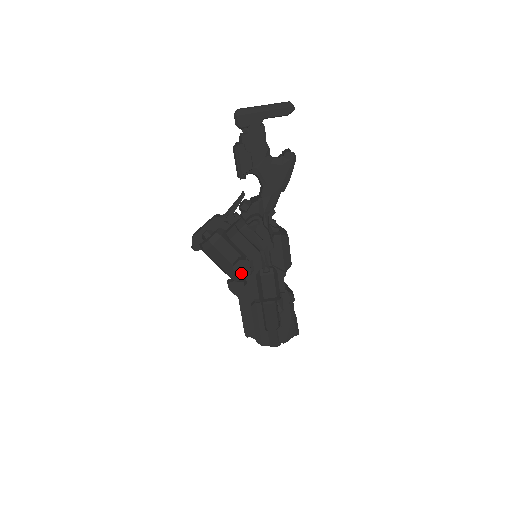
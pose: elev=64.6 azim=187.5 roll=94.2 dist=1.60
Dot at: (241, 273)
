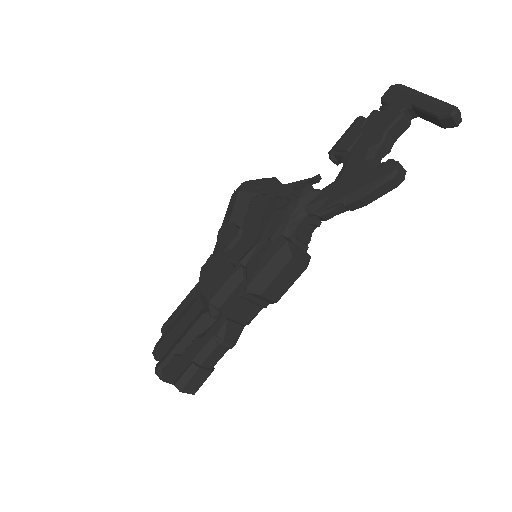
Dot at: (220, 238)
